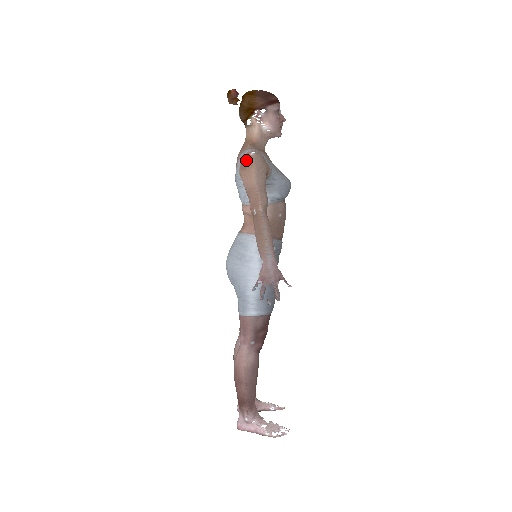
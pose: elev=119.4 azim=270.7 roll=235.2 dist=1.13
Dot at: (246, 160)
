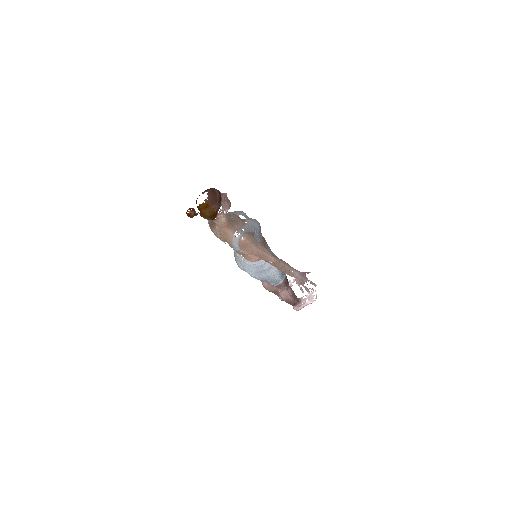
Dot at: (242, 244)
